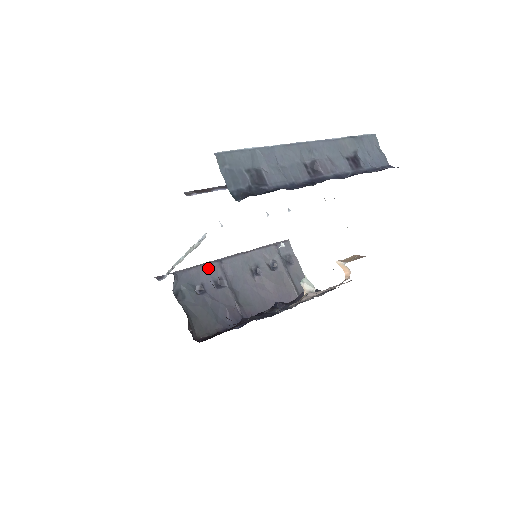
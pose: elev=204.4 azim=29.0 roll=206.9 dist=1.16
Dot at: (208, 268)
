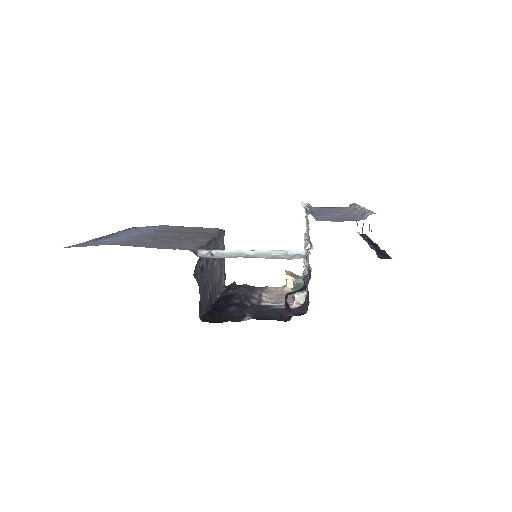
Dot at: (206, 248)
